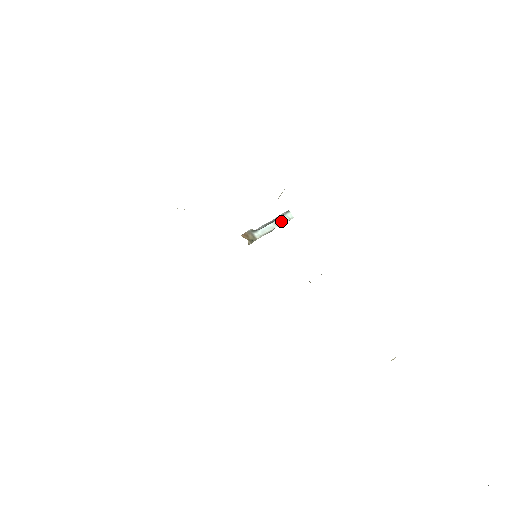
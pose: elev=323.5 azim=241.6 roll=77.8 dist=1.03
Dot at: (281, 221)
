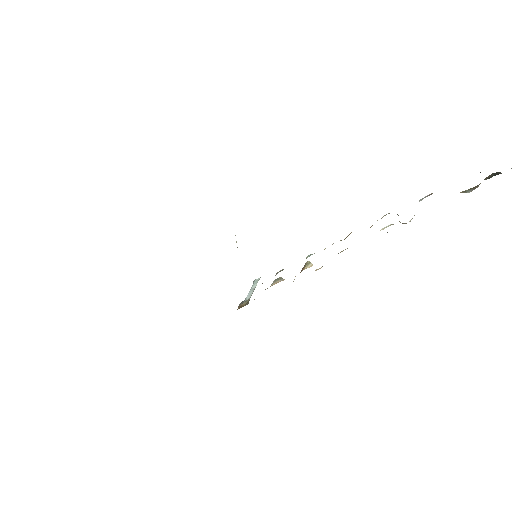
Dot at: (255, 284)
